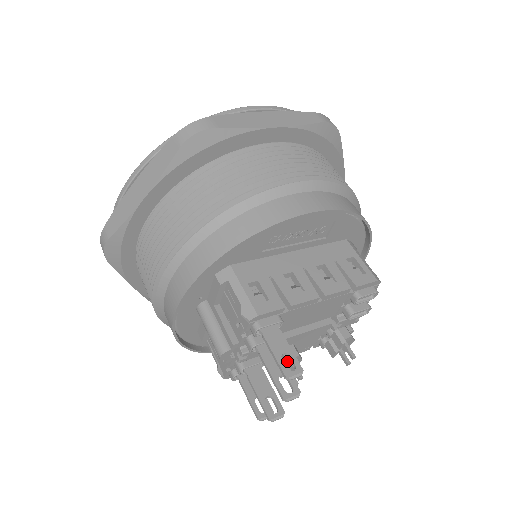
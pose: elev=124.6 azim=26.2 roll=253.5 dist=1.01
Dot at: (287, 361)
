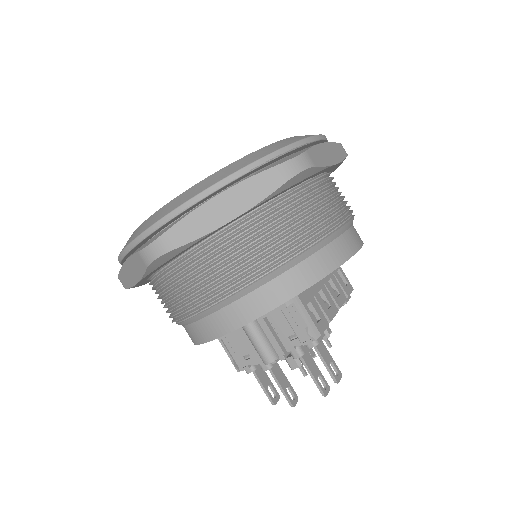
Dot at: occluded
